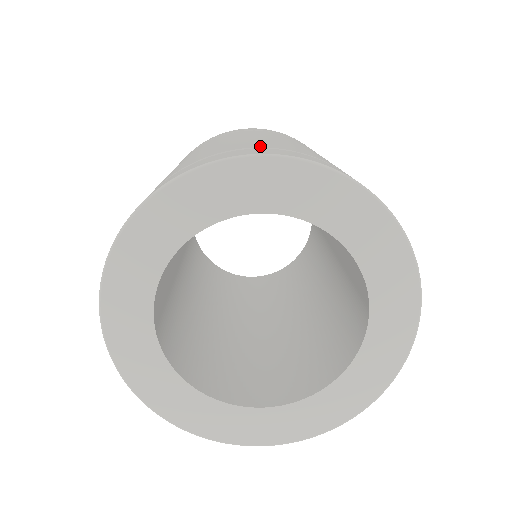
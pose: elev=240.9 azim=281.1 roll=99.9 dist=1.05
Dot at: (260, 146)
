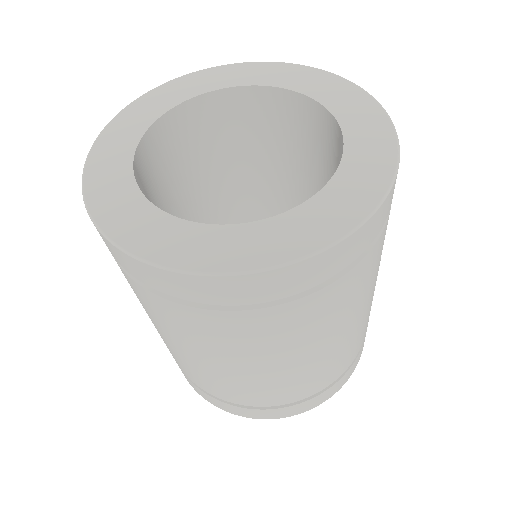
Dot at: occluded
